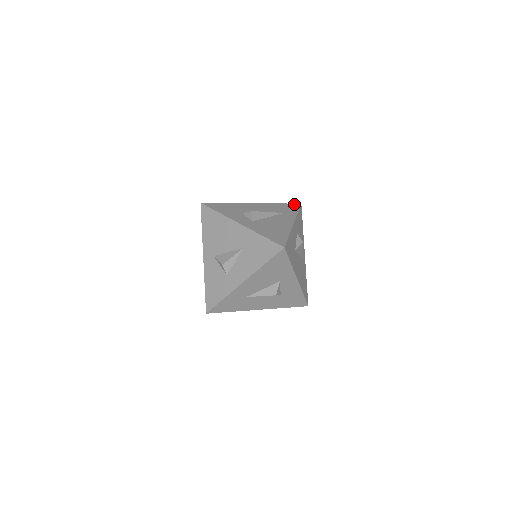
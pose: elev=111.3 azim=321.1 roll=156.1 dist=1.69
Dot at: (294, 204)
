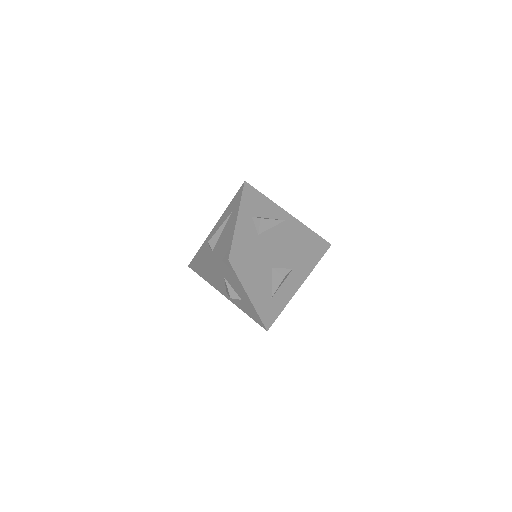
Dot at: (240, 189)
